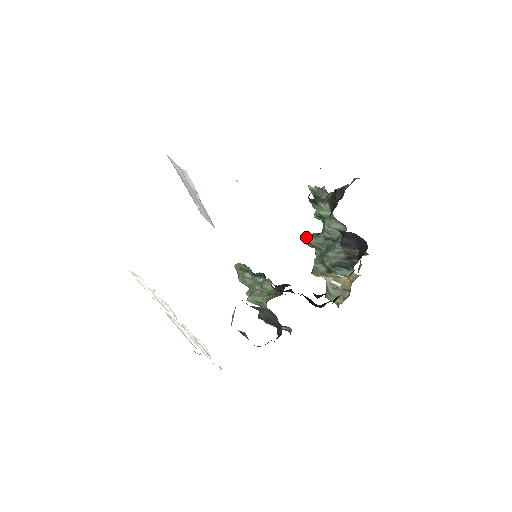
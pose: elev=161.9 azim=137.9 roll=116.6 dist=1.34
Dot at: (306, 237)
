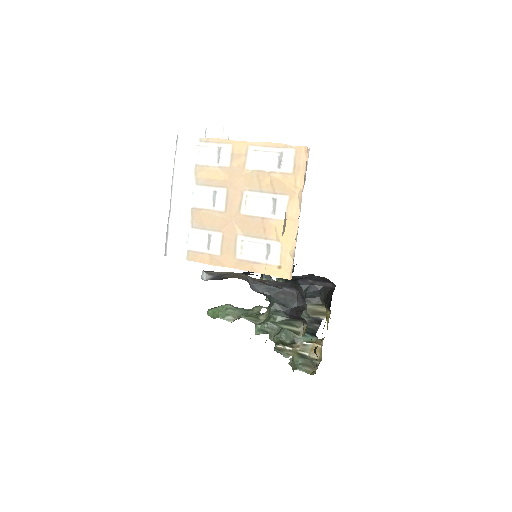
Dot at: occluded
